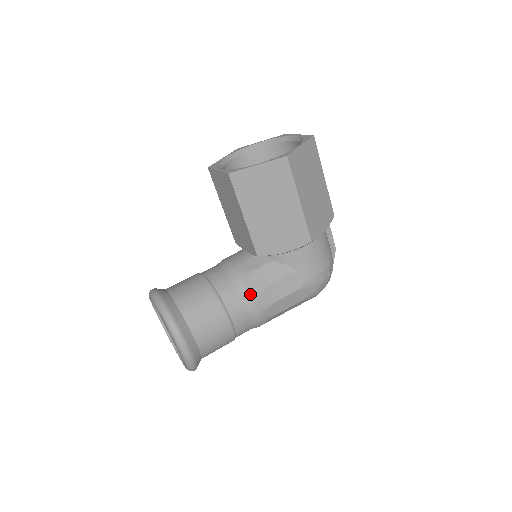
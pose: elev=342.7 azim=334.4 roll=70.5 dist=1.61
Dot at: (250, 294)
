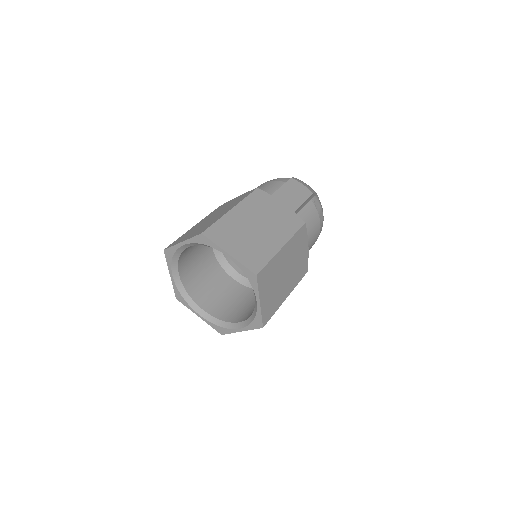
Dot at: occluded
